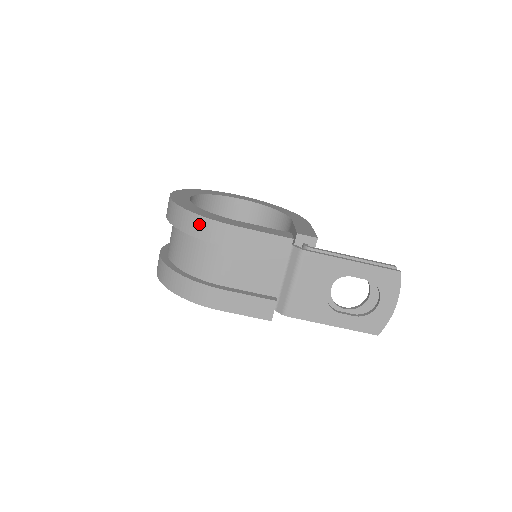
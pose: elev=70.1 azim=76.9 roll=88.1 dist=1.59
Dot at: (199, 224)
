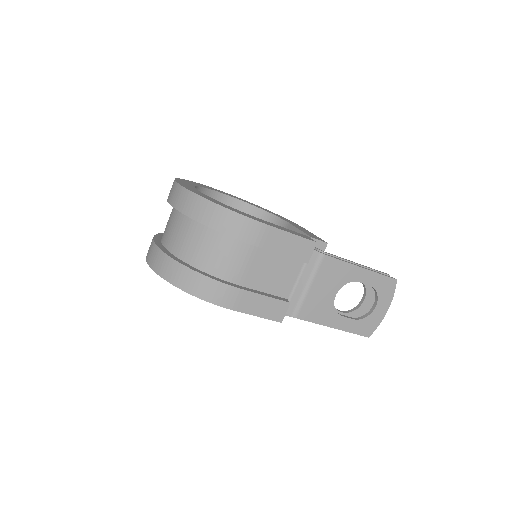
Dot at: (228, 219)
